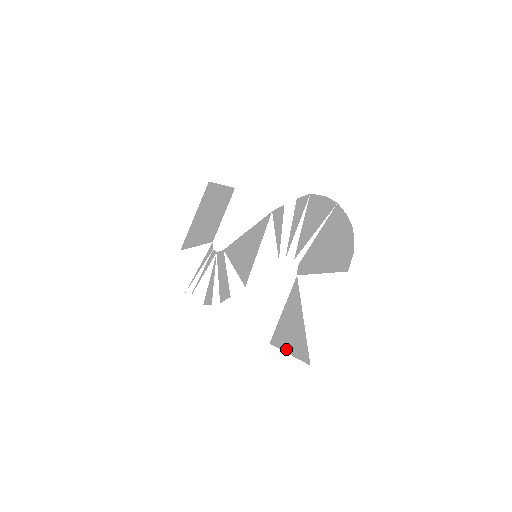
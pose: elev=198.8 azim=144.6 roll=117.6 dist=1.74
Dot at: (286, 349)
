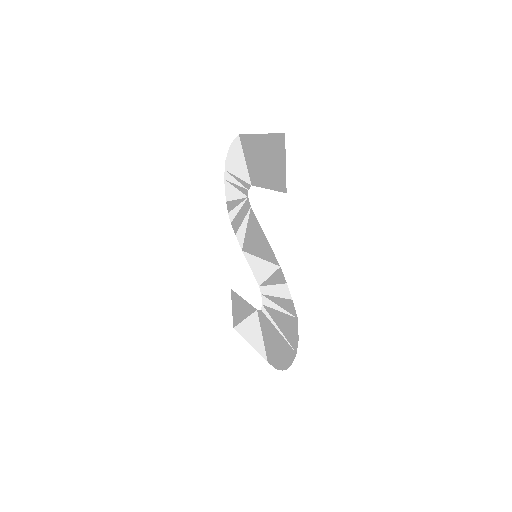
Dot at: (232, 306)
